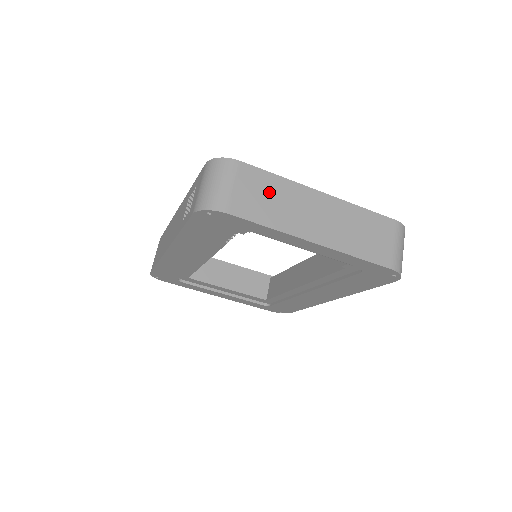
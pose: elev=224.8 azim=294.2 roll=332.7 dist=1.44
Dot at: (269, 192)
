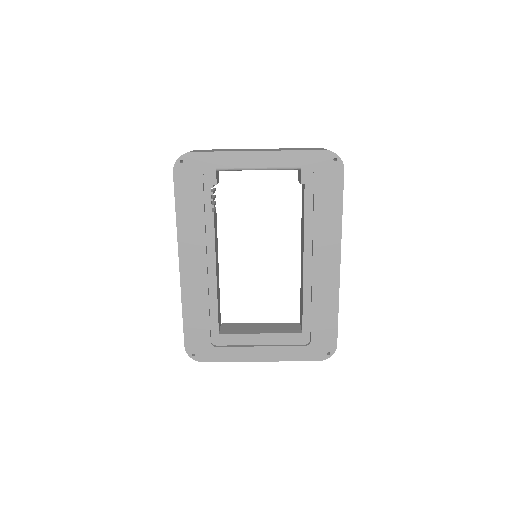
Dot at: occluded
